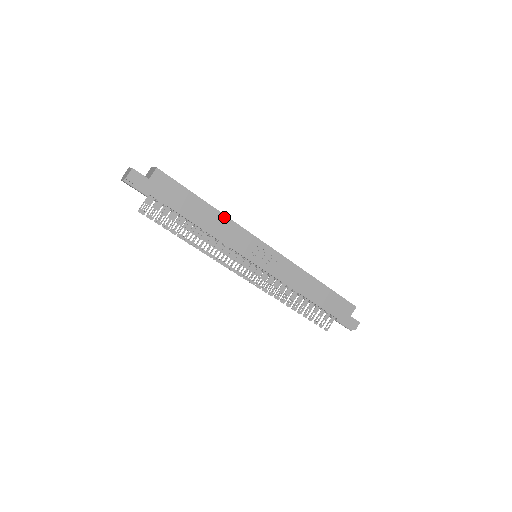
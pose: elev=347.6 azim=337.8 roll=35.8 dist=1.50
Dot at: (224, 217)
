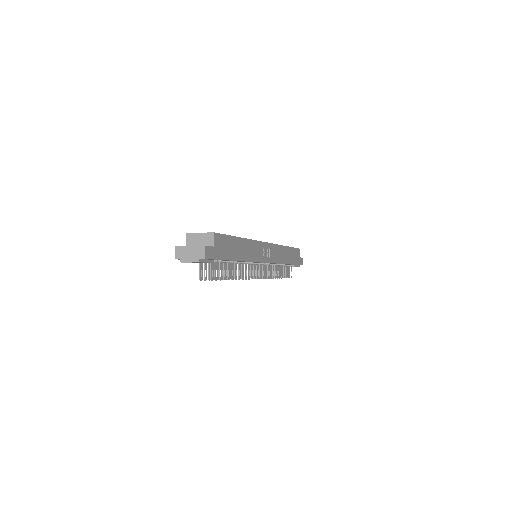
Dot at: (248, 241)
